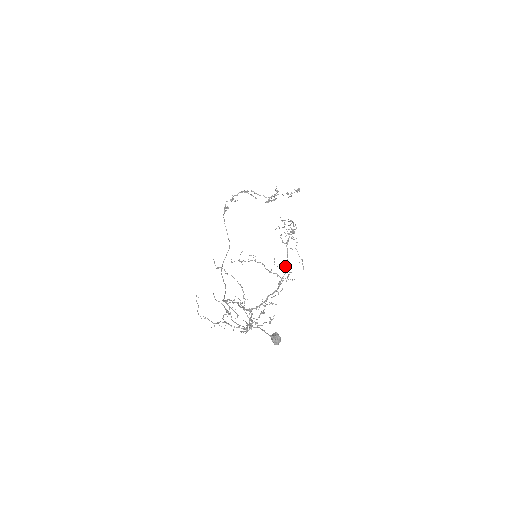
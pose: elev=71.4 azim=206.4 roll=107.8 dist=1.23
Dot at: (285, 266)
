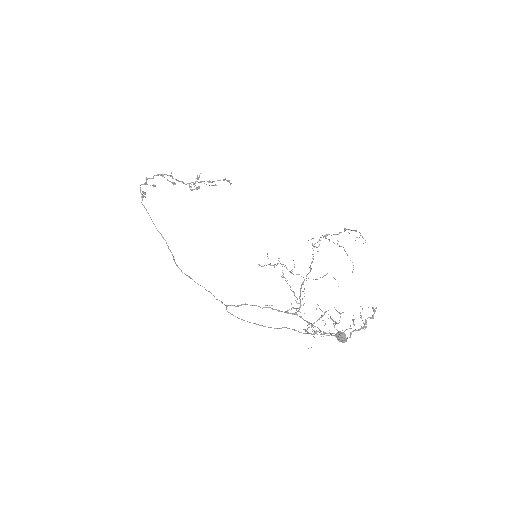
Dot at: occluded
